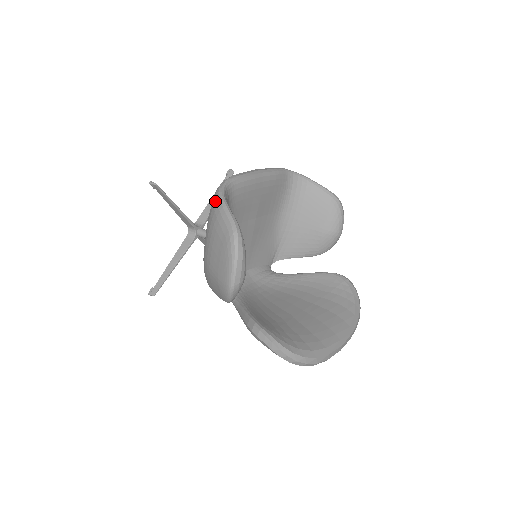
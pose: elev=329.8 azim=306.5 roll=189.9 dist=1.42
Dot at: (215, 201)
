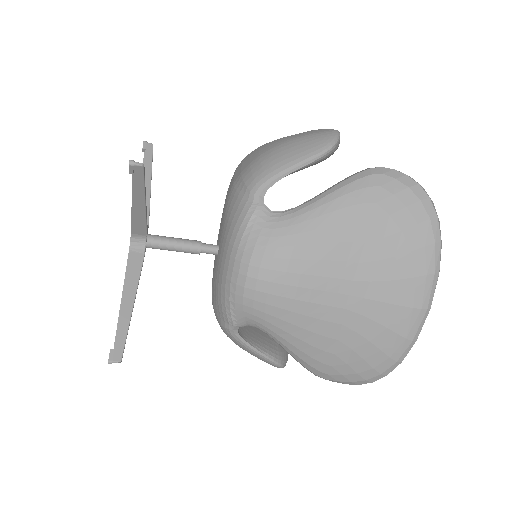
Dot at: occluded
